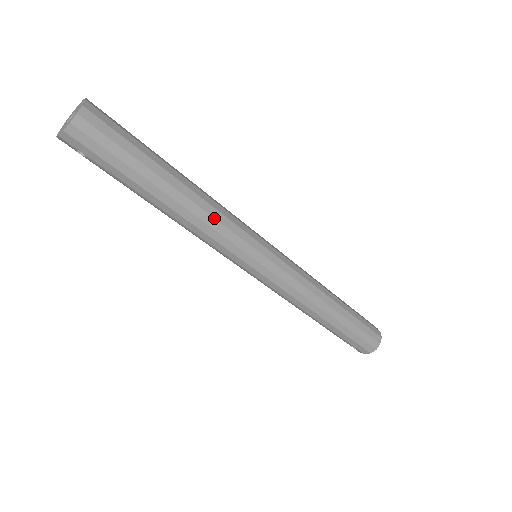
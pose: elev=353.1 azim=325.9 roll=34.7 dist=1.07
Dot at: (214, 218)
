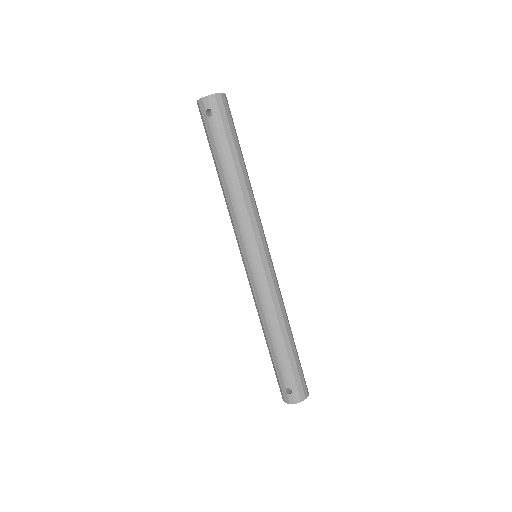
Dot at: (254, 201)
